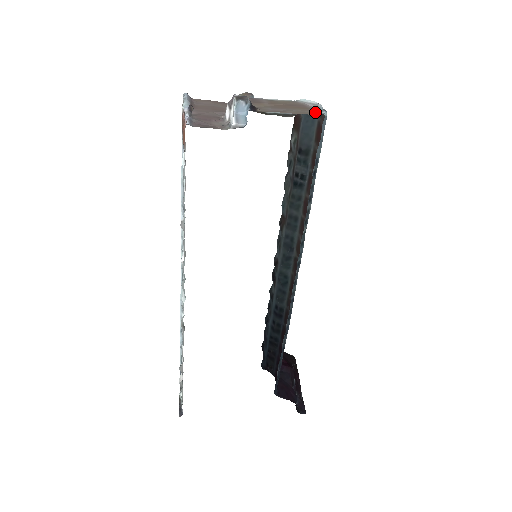
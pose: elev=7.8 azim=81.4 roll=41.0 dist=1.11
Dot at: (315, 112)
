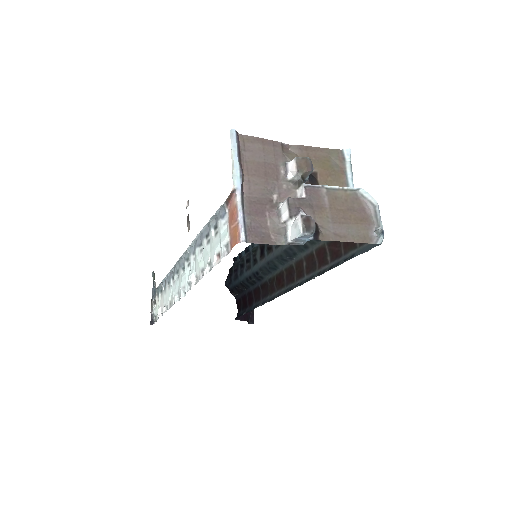
Dot at: (373, 234)
